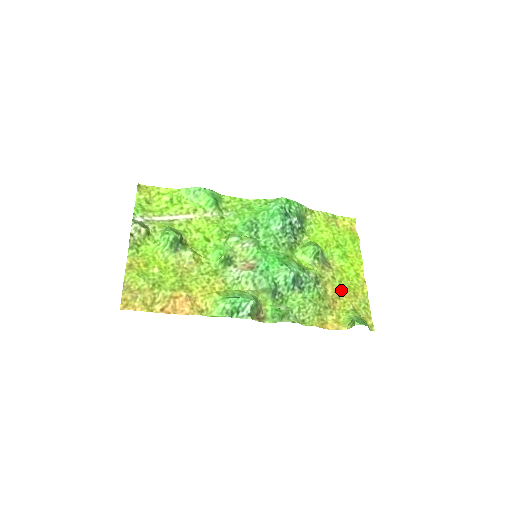
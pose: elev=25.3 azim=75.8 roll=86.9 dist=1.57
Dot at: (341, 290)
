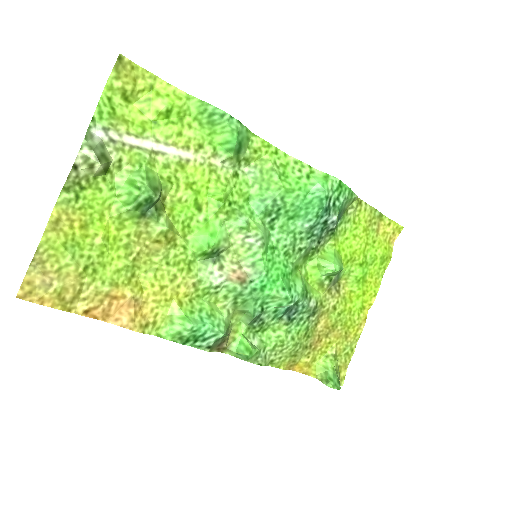
Dot at: (334, 326)
